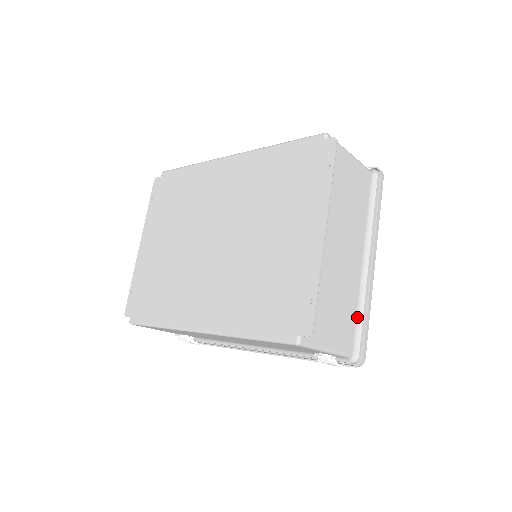
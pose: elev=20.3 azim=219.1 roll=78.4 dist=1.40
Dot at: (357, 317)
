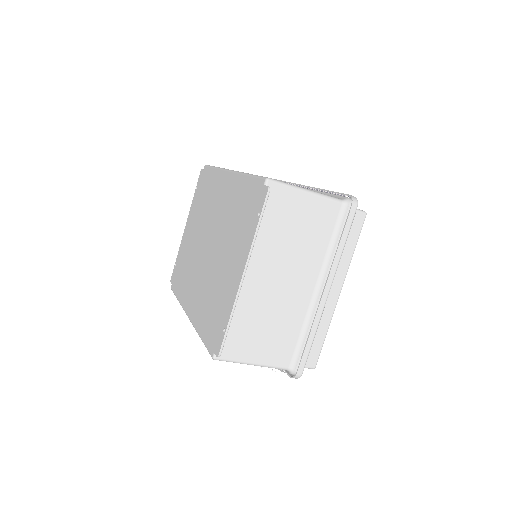
Dot at: (299, 338)
